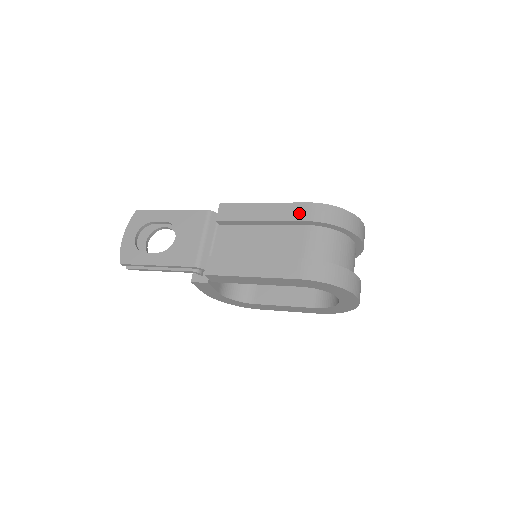
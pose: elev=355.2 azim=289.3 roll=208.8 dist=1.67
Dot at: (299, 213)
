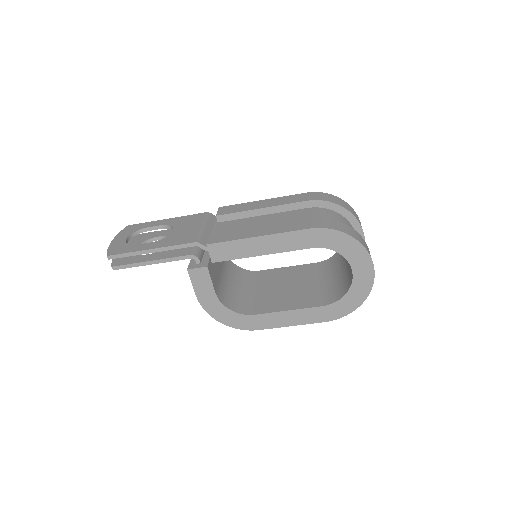
Dot at: (300, 198)
